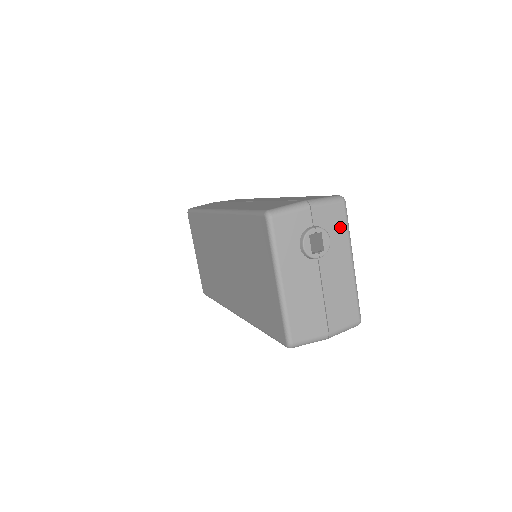
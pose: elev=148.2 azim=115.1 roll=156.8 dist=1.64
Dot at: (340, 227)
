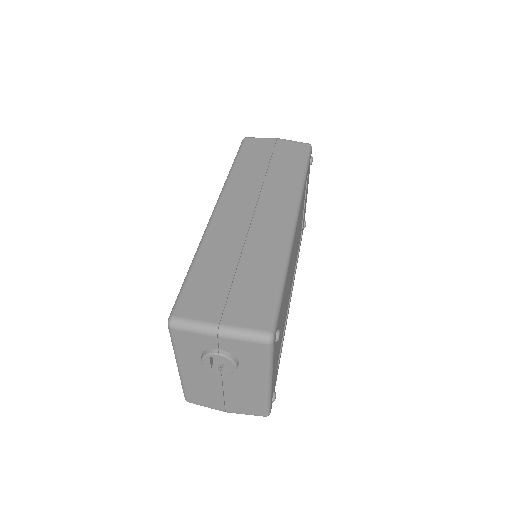
Dot at: (257, 359)
